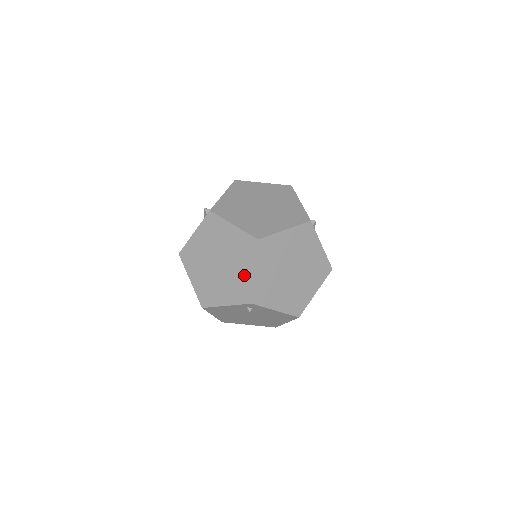
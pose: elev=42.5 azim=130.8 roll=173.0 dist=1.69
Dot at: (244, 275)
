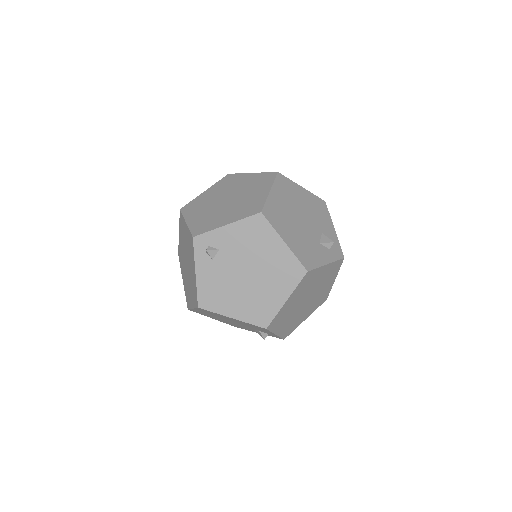
Dot at: (187, 237)
